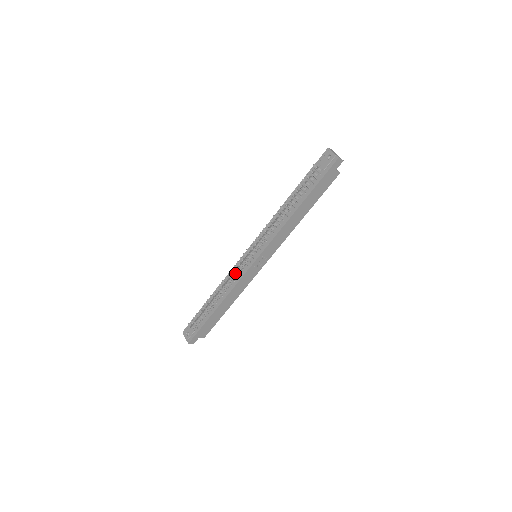
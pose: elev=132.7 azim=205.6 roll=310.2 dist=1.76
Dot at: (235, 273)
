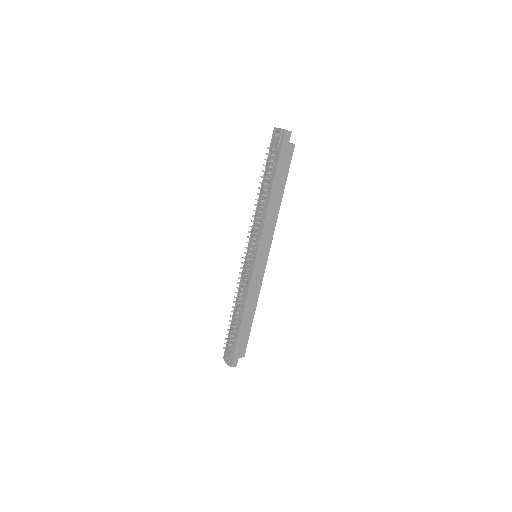
Dot at: (243, 280)
